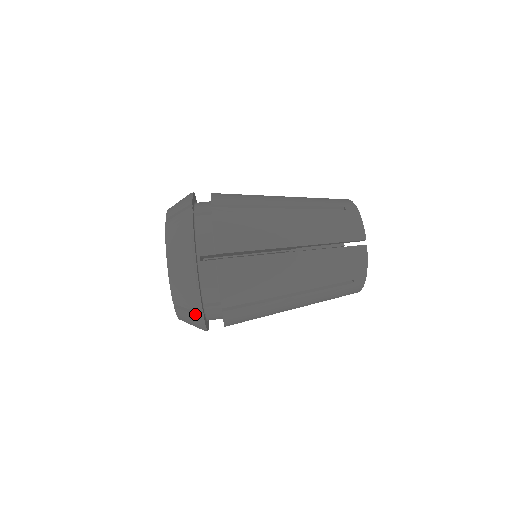
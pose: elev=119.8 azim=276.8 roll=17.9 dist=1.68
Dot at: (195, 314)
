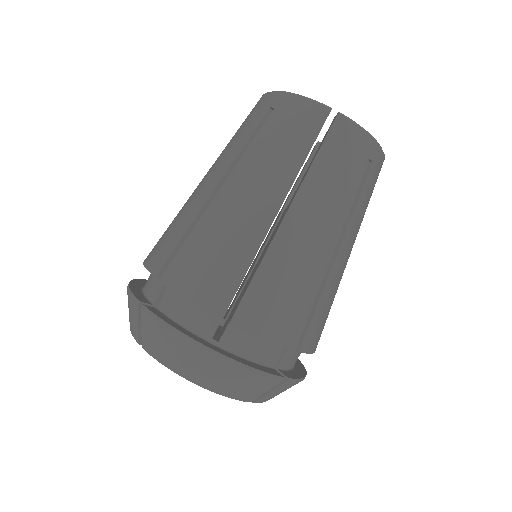
Dot at: (279, 386)
